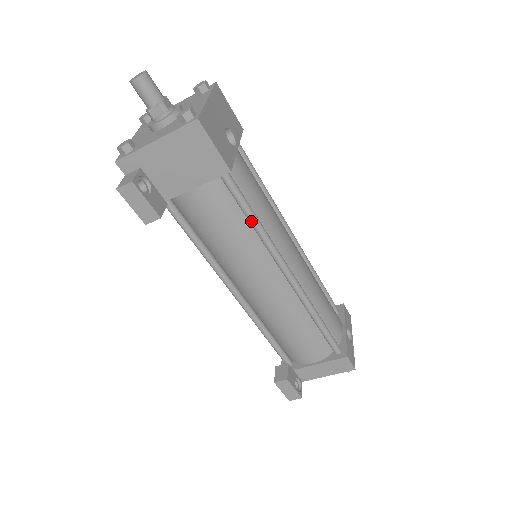
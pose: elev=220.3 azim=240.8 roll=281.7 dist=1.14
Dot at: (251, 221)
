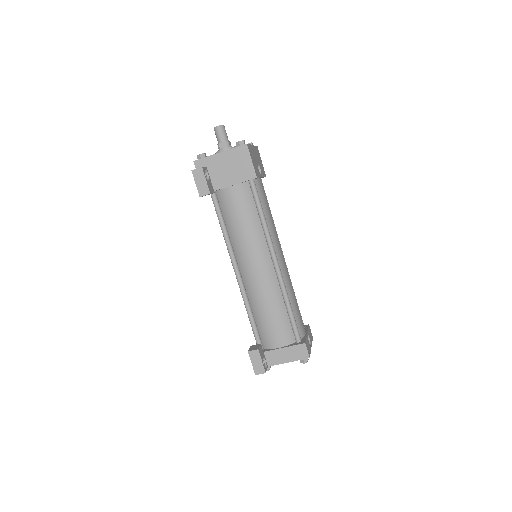
Dot at: (260, 216)
